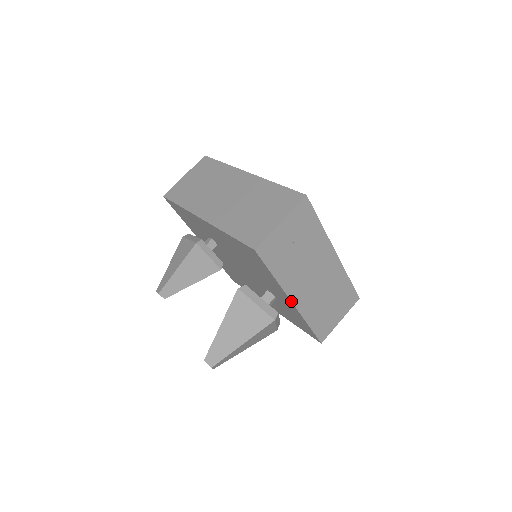
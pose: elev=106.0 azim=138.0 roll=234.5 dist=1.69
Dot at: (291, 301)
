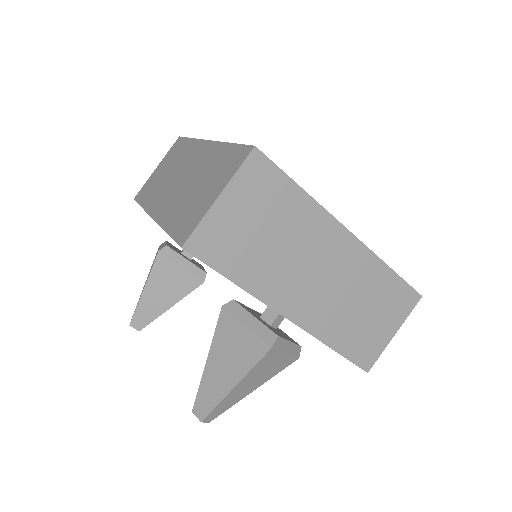
Dot at: occluded
